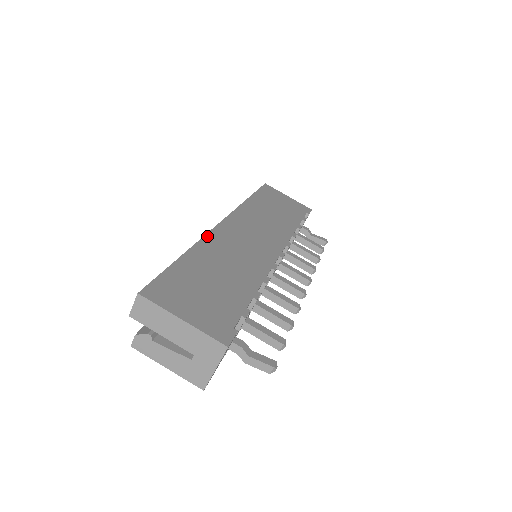
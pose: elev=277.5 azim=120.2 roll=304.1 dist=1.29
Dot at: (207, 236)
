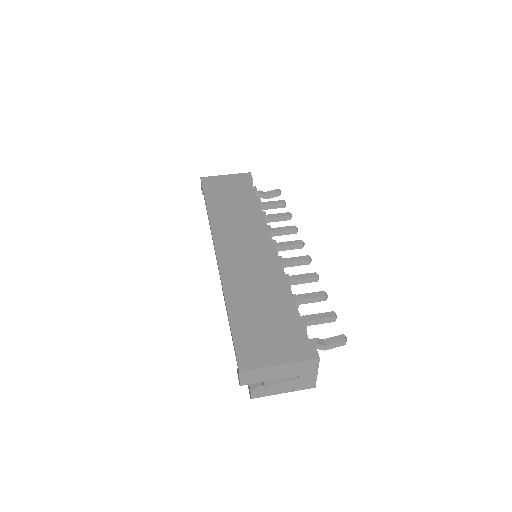
Dot at: (222, 277)
